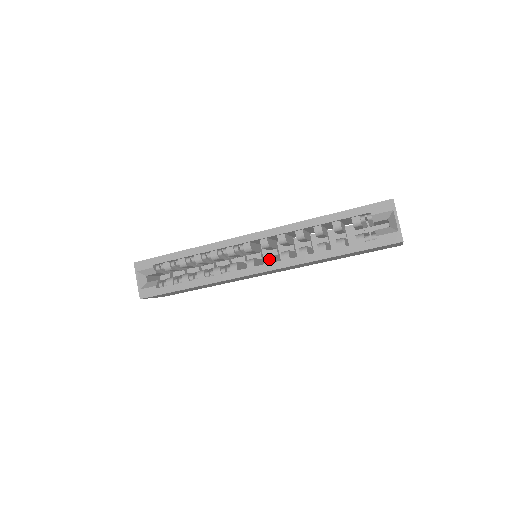
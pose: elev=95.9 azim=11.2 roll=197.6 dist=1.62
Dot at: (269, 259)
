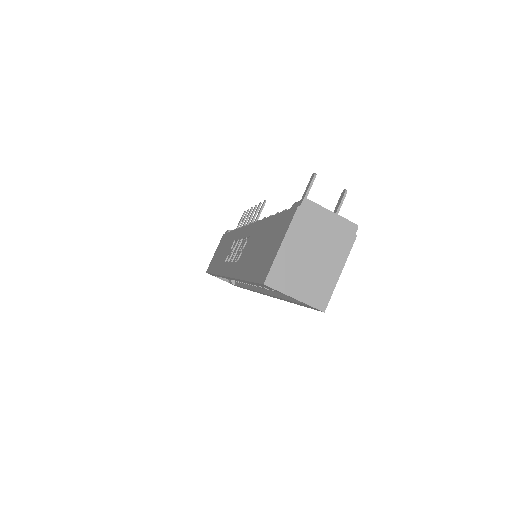
Dot at: occluded
